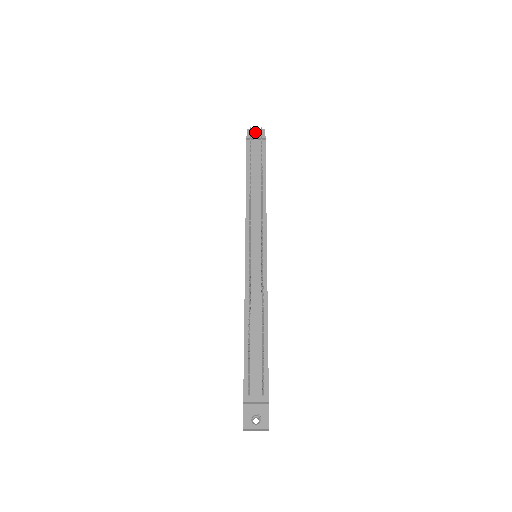
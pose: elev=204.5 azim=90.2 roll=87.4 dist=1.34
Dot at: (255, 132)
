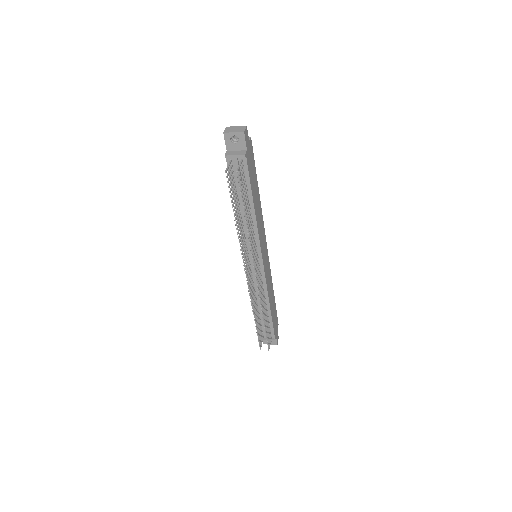
Dot at: (233, 135)
